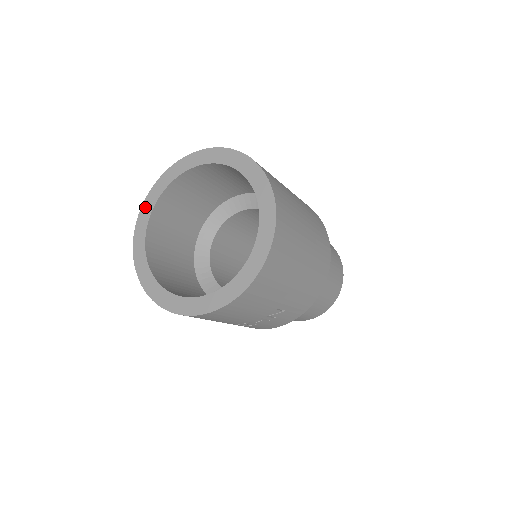
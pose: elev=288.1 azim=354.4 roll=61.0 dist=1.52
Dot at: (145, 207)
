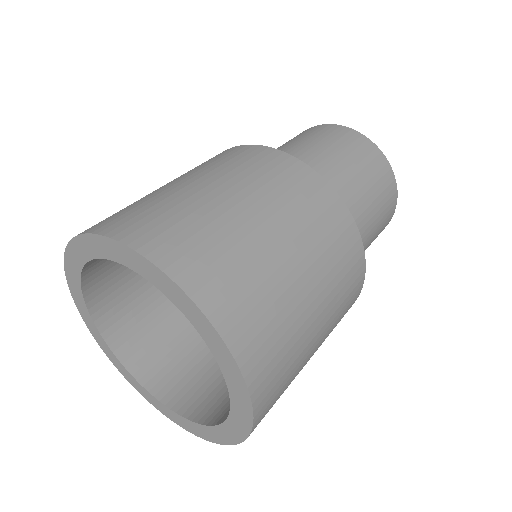
Dot at: (74, 294)
